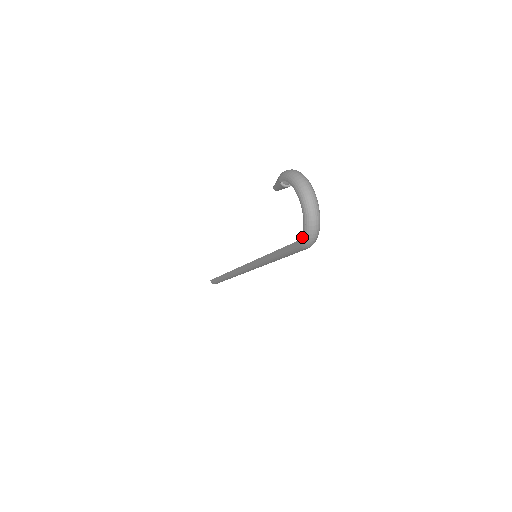
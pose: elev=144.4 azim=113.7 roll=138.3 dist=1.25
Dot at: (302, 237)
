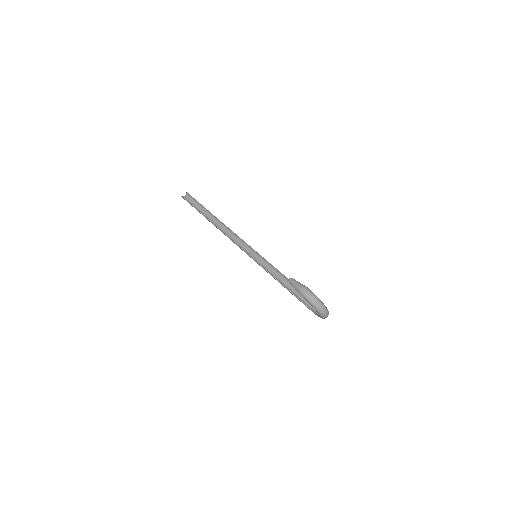
Dot at: occluded
